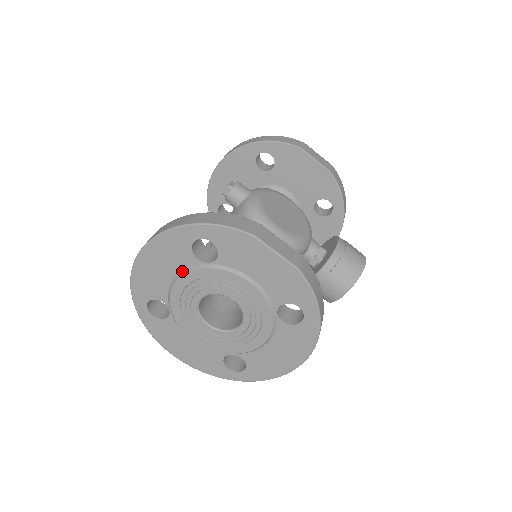
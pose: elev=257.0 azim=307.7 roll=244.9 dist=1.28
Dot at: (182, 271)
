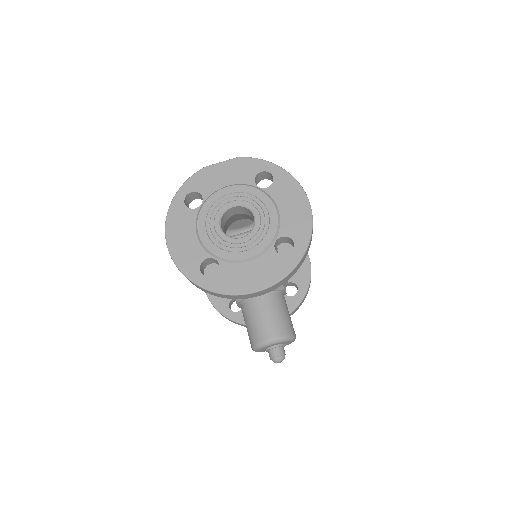
Dot at: (195, 225)
